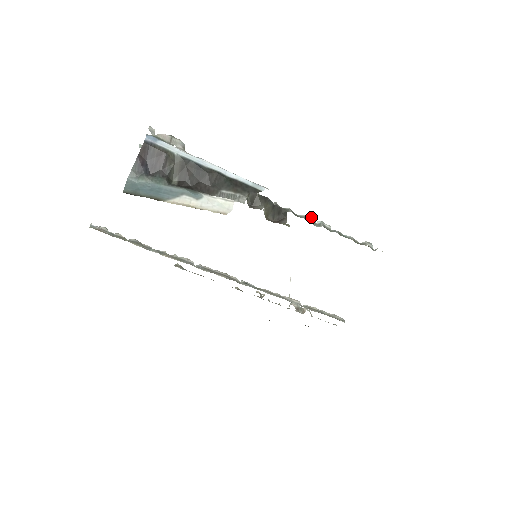
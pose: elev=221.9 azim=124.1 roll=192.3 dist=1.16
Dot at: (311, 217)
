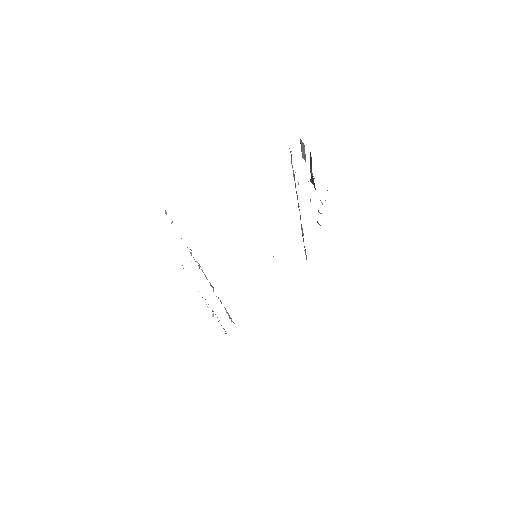
Dot at: (301, 228)
